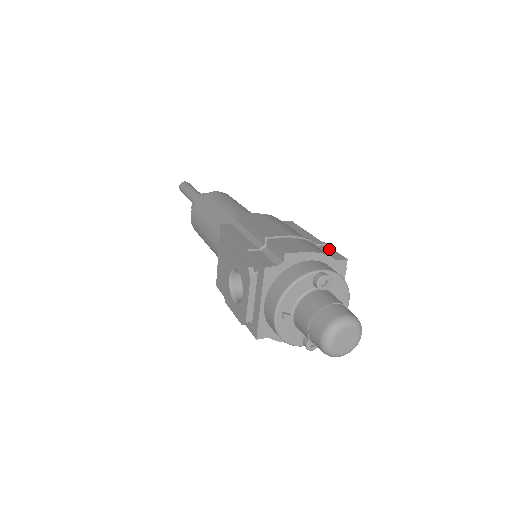
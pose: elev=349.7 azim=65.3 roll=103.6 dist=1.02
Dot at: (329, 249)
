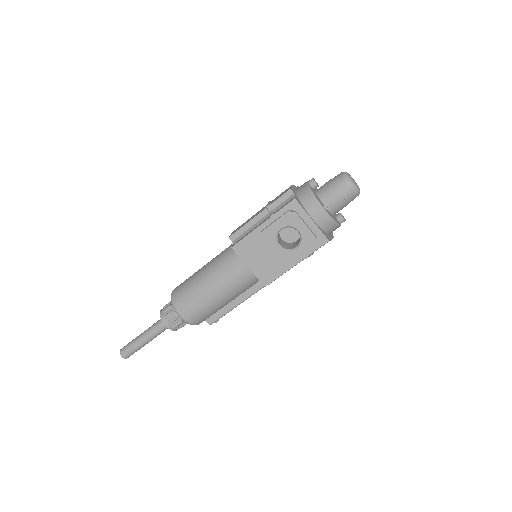
Dot at: occluded
